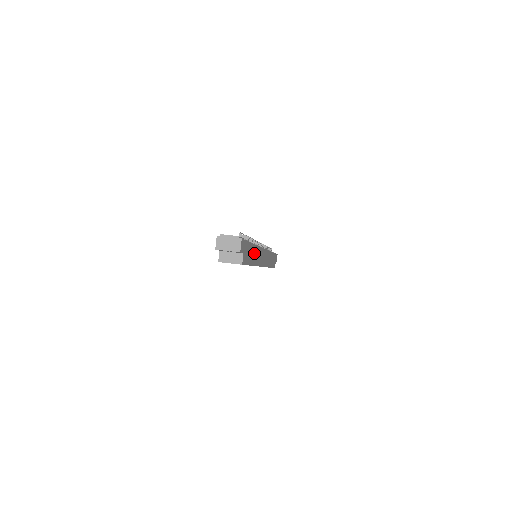
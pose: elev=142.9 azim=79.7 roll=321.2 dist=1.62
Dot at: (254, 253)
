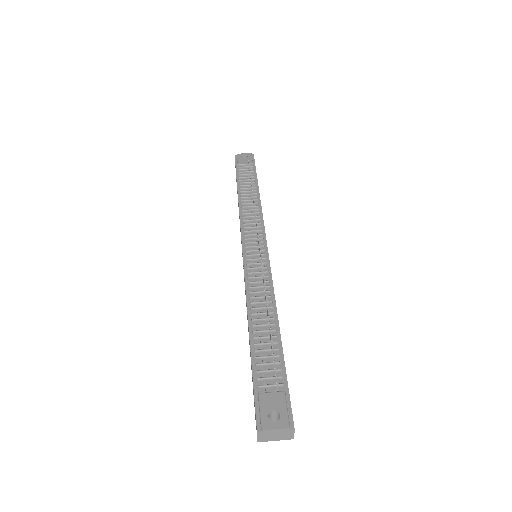
Dot at: occluded
